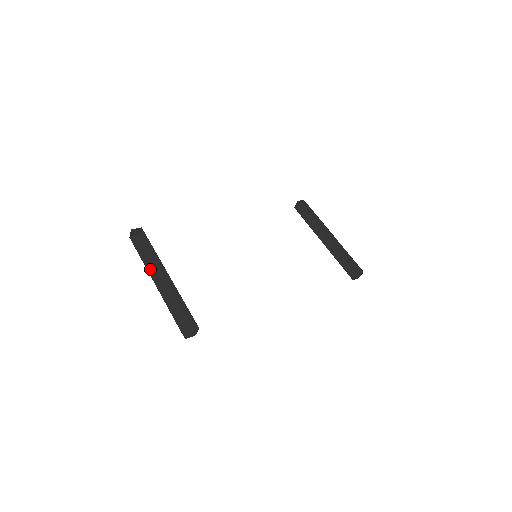
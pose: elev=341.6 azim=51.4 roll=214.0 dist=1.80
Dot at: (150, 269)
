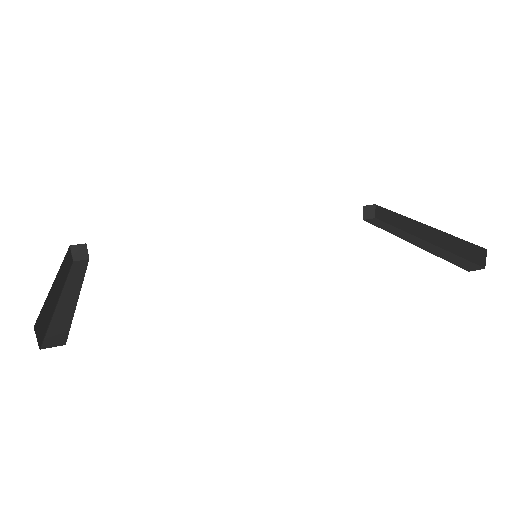
Dot at: (70, 283)
